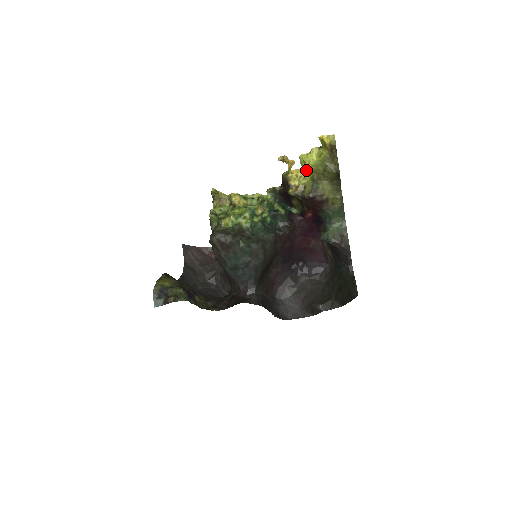
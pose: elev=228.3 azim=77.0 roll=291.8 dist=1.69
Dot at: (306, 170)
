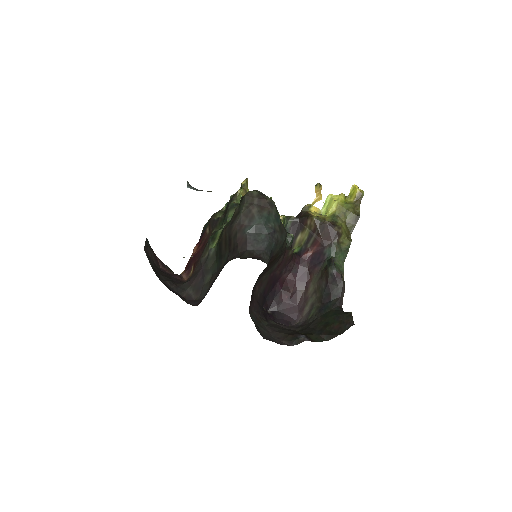
Dot at: (328, 209)
